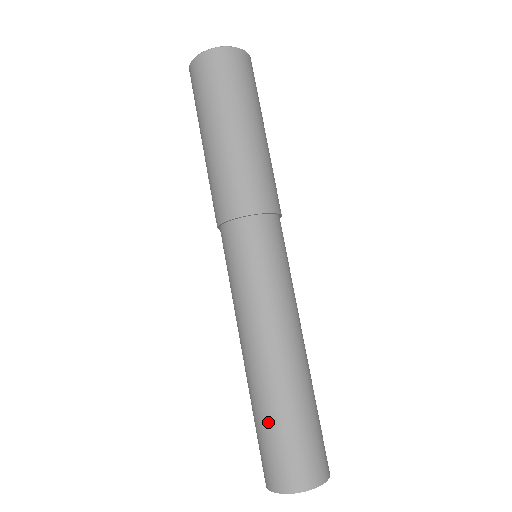
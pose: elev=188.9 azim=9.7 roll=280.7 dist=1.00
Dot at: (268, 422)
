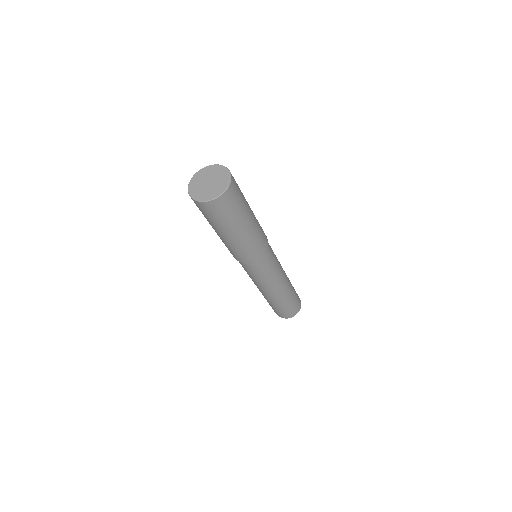
Dot at: (284, 306)
